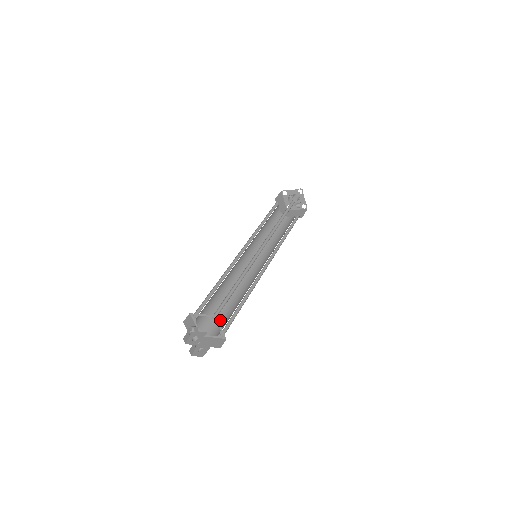
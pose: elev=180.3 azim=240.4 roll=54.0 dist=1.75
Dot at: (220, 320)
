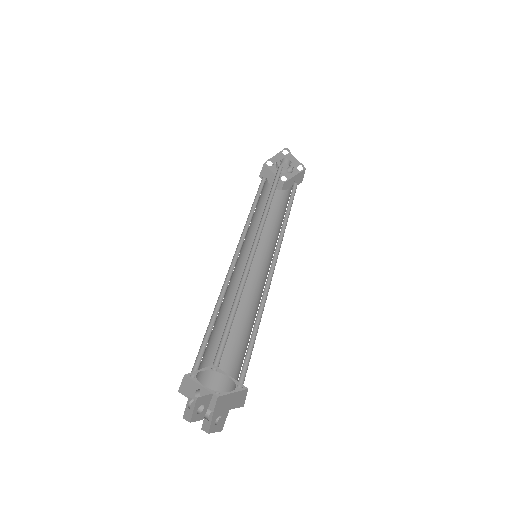
Dot at: (235, 363)
